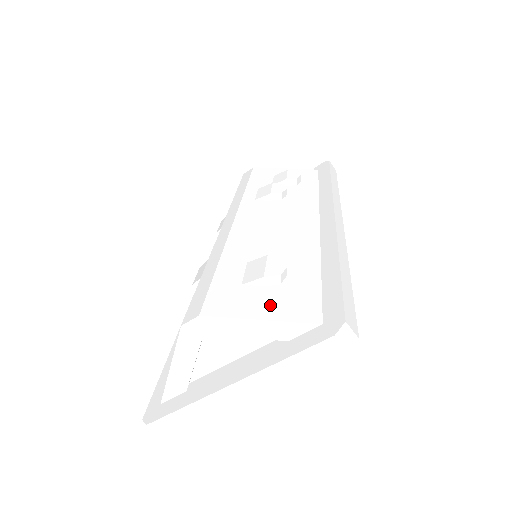
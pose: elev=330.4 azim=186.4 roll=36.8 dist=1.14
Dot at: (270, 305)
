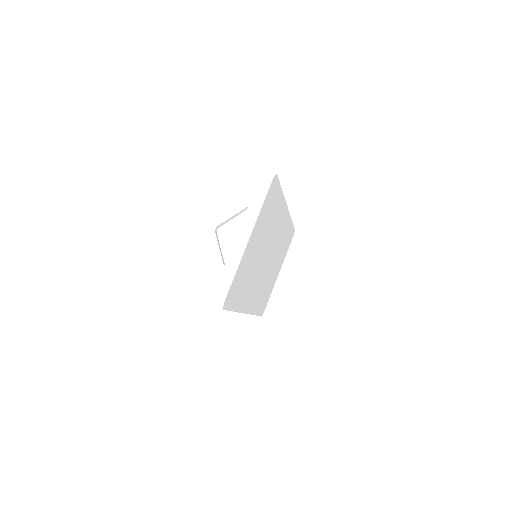
Dot at: occluded
